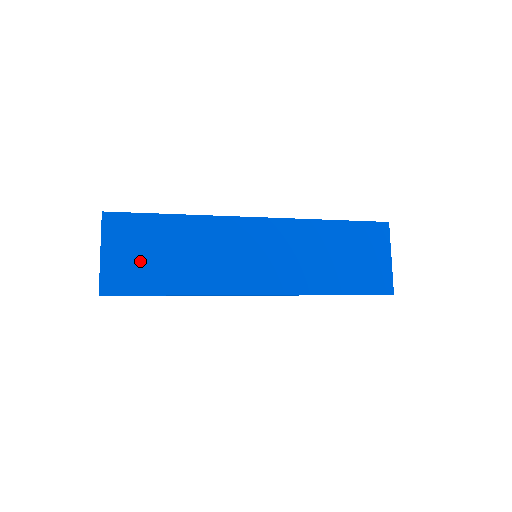
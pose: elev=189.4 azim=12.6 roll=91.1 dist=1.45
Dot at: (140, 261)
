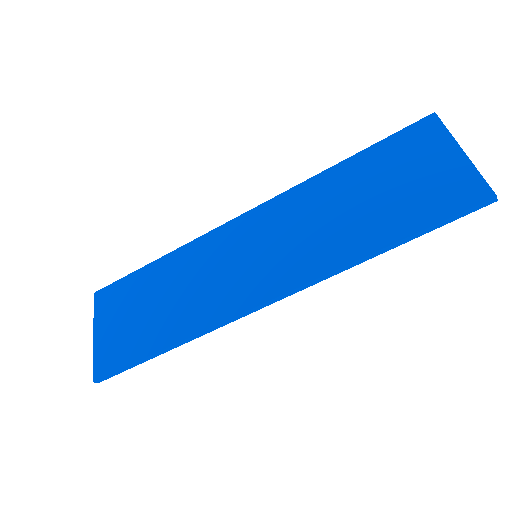
Dot at: (129, 325)
